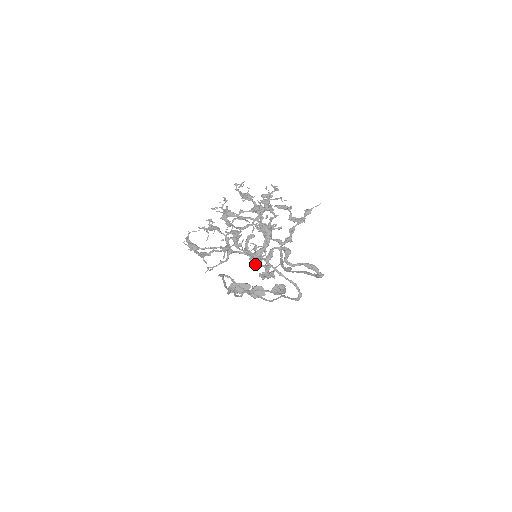
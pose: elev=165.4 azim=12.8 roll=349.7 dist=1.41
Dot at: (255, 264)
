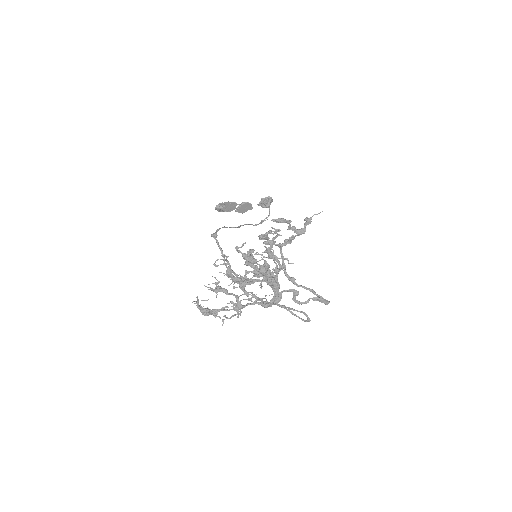
Dot at: (259, 277)
